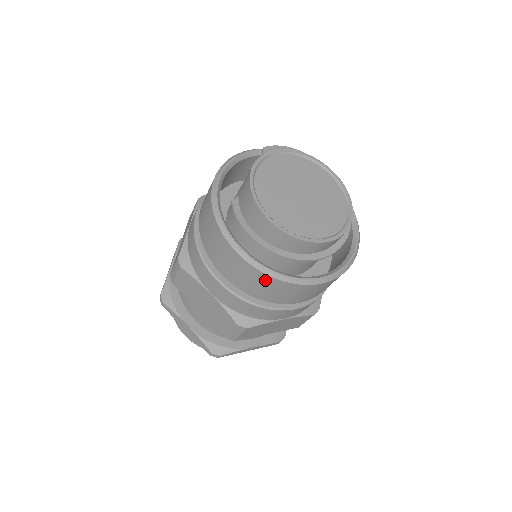
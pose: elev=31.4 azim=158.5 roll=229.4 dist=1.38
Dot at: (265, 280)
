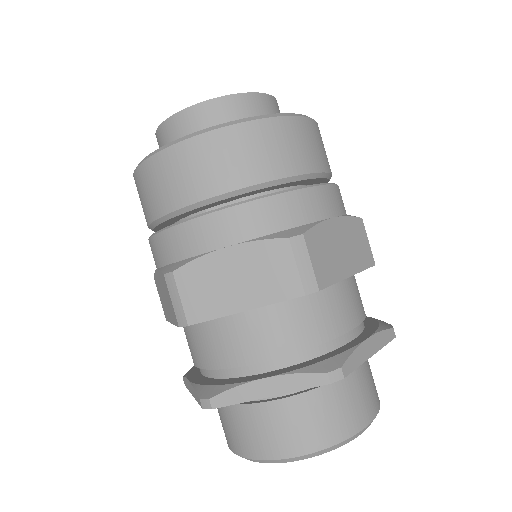
Dot at: (246, 135)
